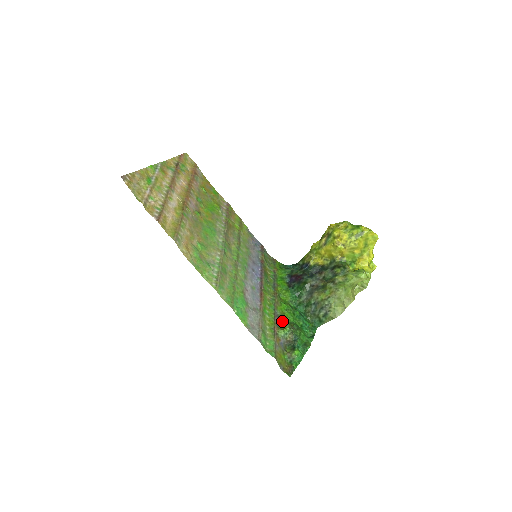
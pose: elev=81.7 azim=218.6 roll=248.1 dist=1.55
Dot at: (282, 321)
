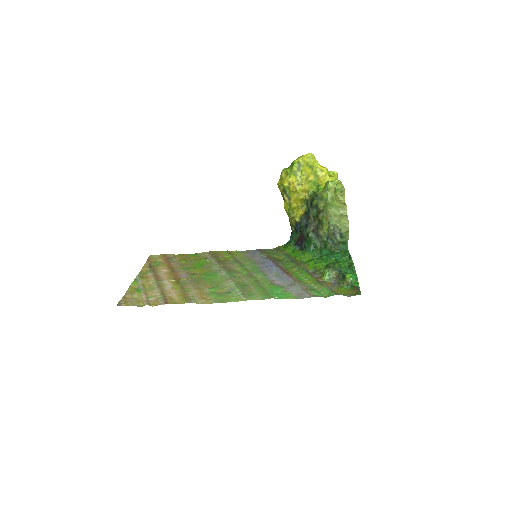
Dot at: (319, 272)
